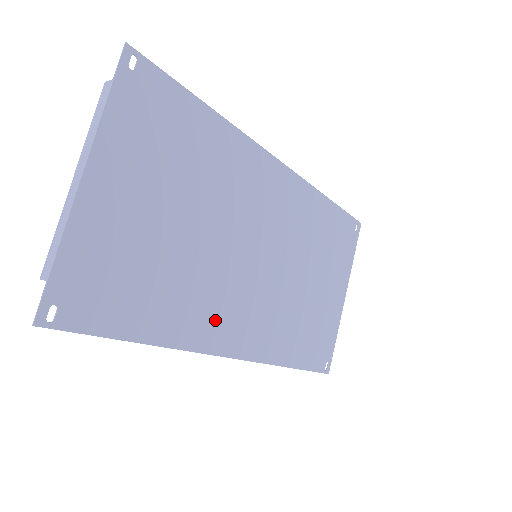
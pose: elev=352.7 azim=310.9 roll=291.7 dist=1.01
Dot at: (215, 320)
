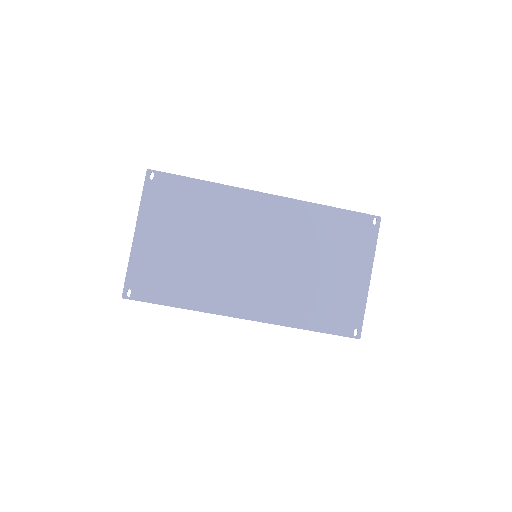
Dot at: (227, 296)
